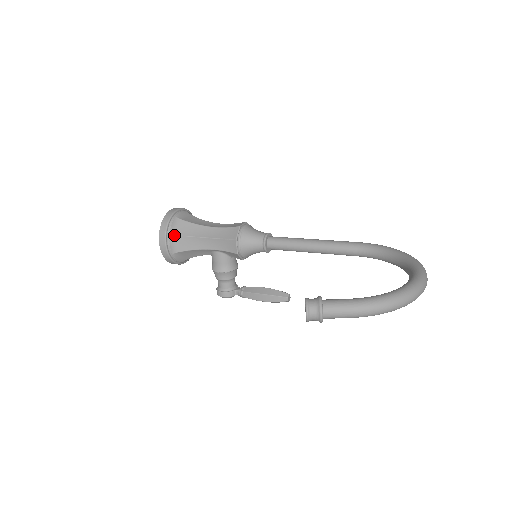
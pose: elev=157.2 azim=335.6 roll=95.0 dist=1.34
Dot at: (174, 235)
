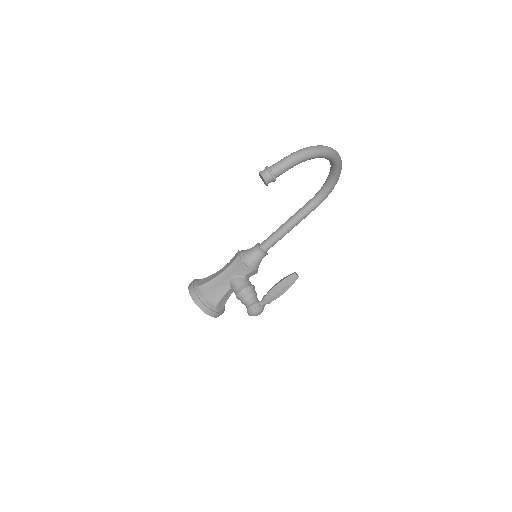
Dot at: (199, 286)
